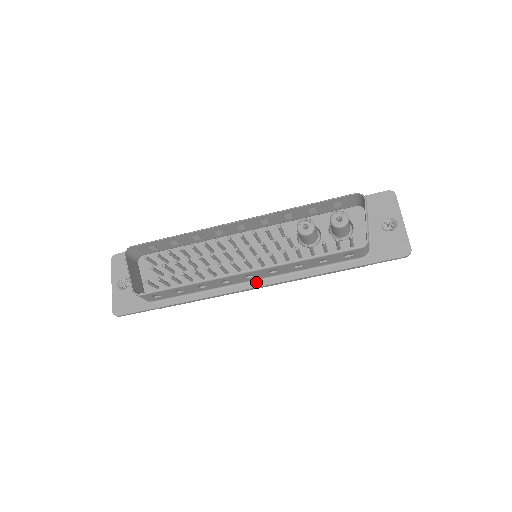
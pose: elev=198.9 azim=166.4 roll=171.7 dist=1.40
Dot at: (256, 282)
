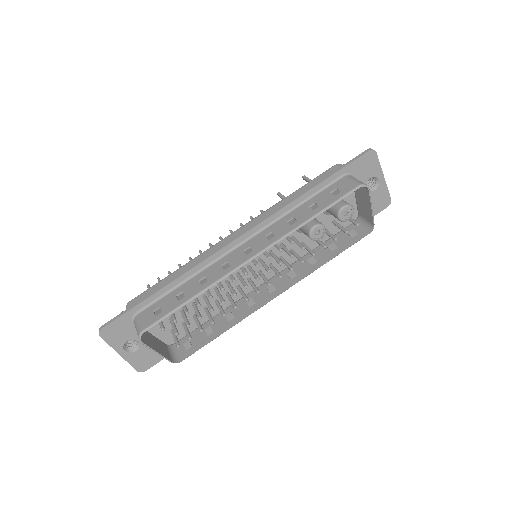
Dot at: occluded
